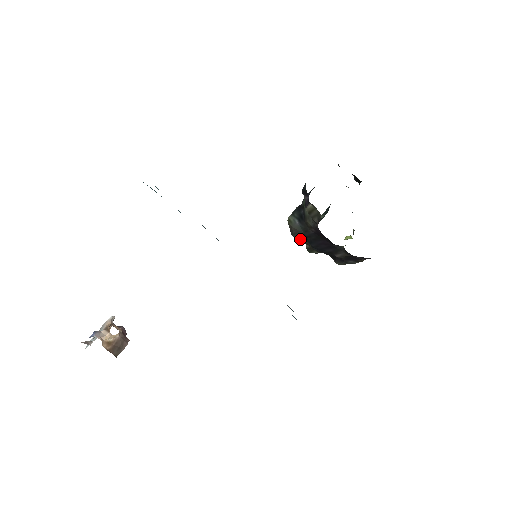
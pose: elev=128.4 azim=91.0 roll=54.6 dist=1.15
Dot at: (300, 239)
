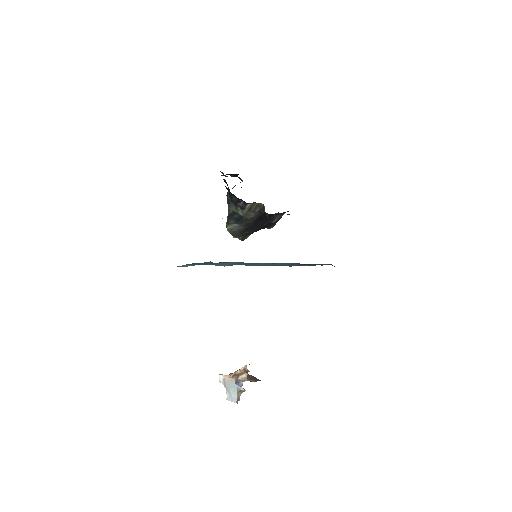
Dot at: (234, 237)
